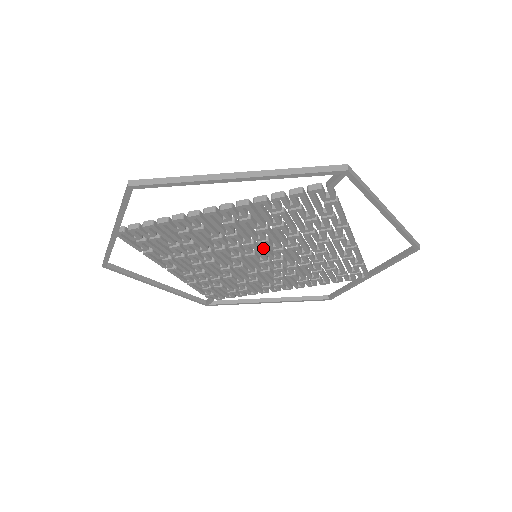
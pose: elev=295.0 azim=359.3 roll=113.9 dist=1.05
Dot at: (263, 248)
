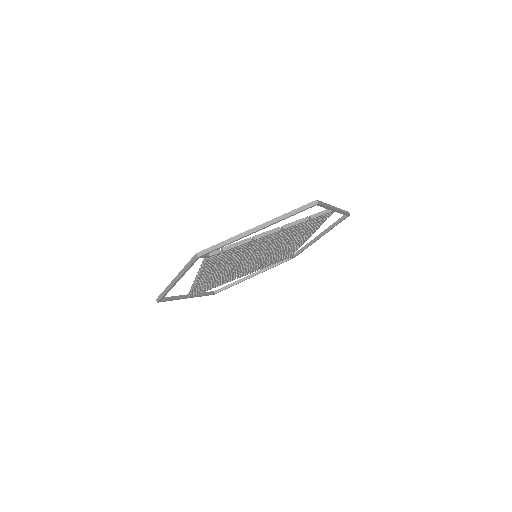
Dot at: (248, 258)
